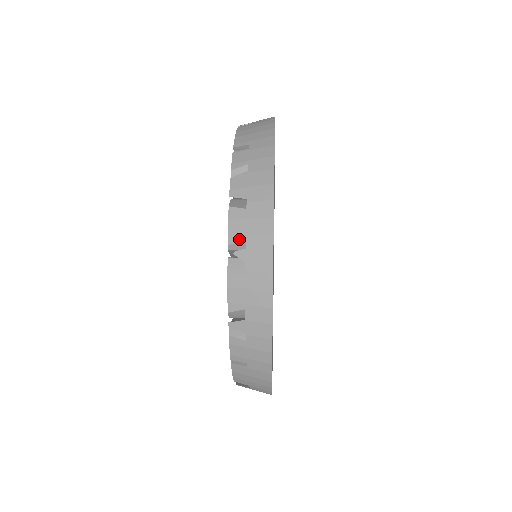
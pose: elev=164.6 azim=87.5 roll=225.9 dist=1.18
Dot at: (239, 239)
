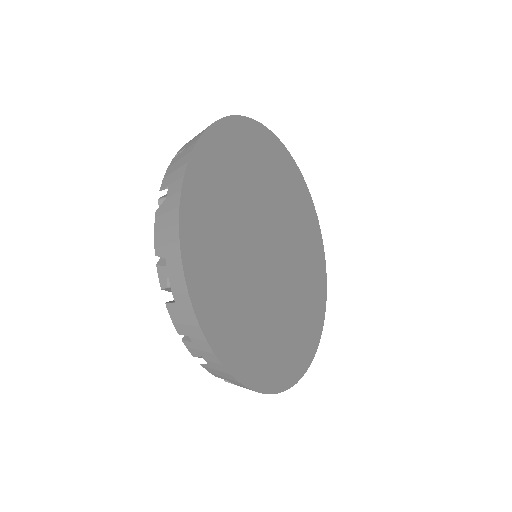
Dot at: occluded
